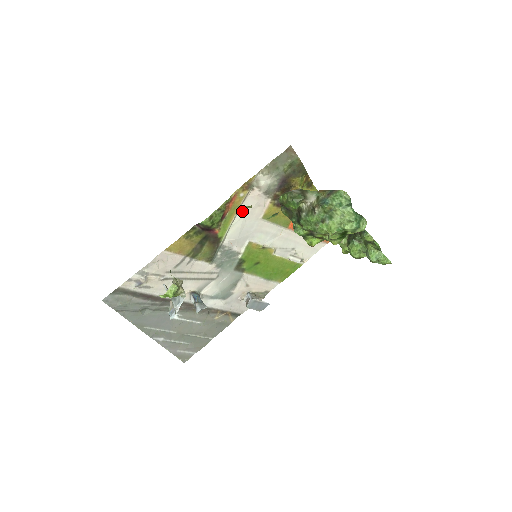
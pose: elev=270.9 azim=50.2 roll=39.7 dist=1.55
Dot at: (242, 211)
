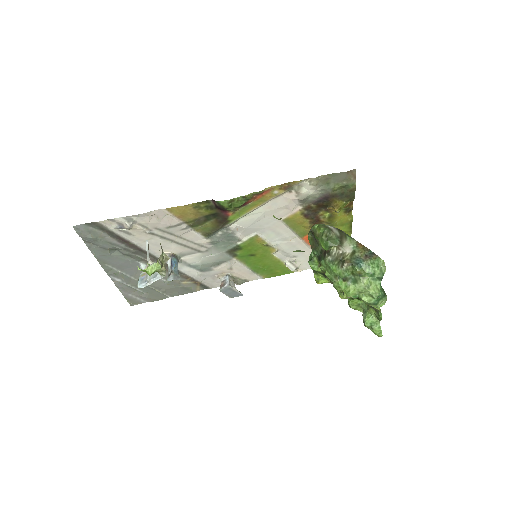
Dot at: (267, 206)
